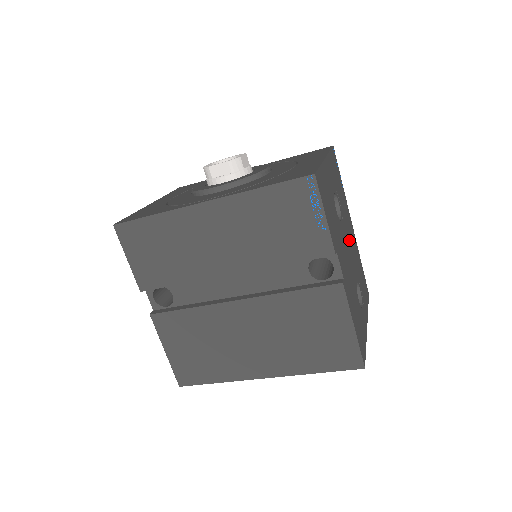
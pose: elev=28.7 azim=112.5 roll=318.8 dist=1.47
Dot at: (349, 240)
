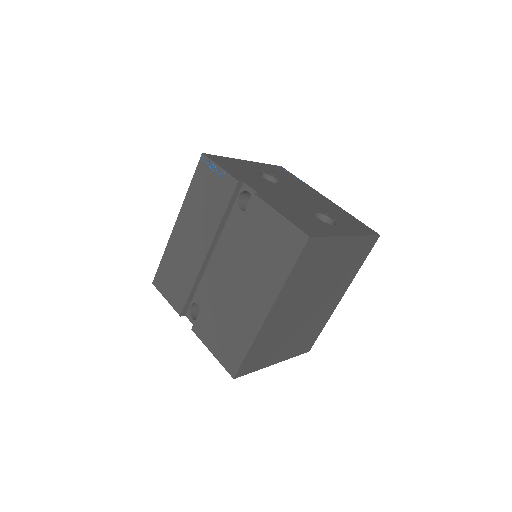
Dot at: (304, 196)
